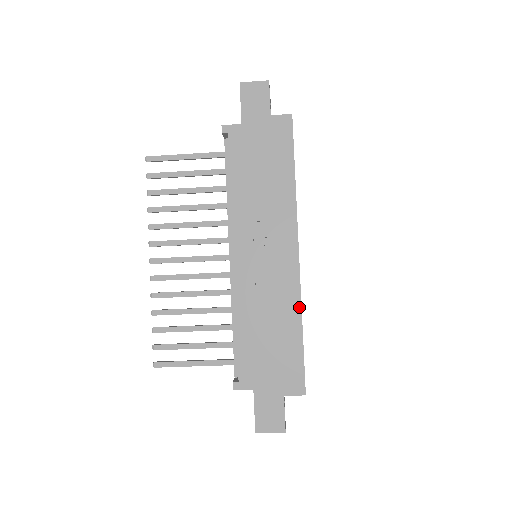
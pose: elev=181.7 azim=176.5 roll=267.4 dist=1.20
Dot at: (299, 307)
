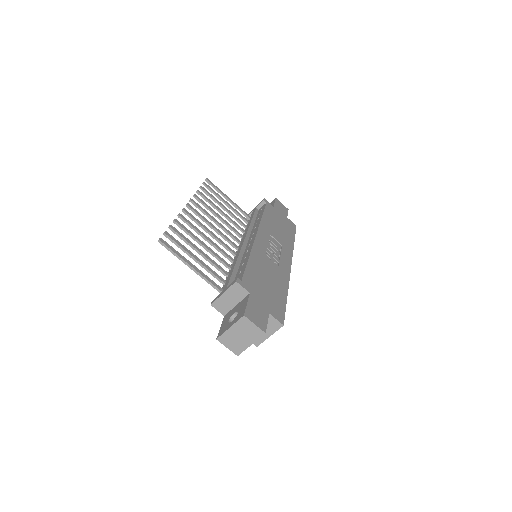
Dot at: (287, 284)
